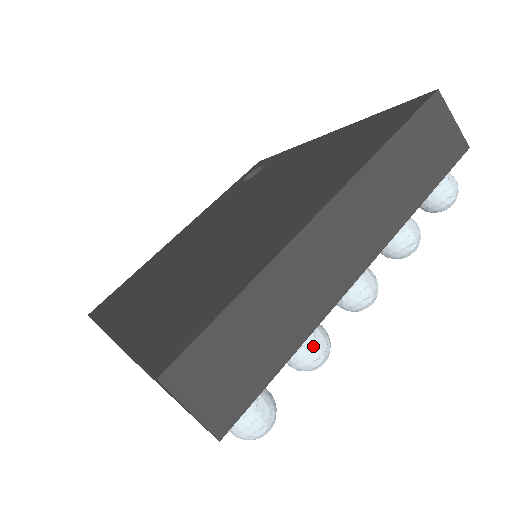
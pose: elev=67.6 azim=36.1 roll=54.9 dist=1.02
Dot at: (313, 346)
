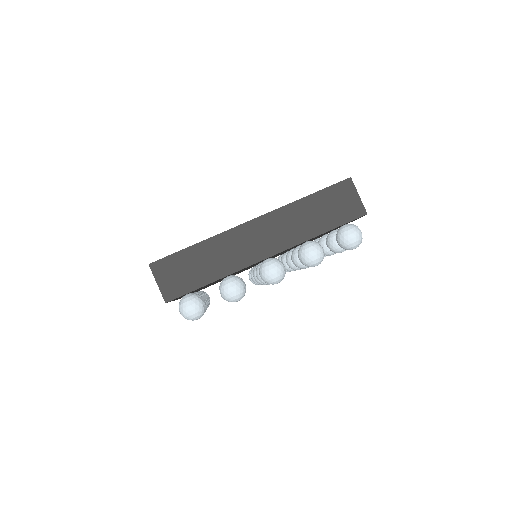
Dot at: occluded
